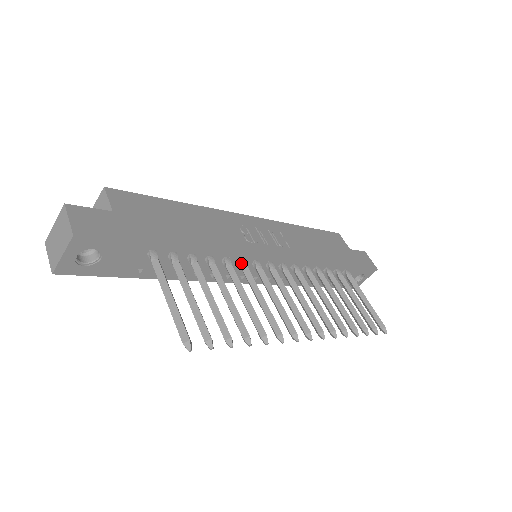
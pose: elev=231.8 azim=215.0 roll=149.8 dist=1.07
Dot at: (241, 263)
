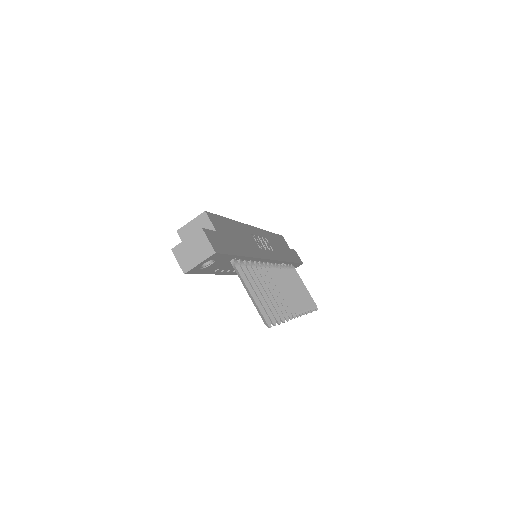
Dot at: (261, 264)
